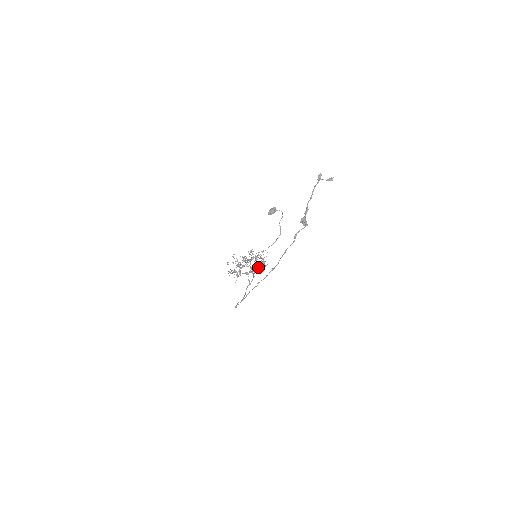
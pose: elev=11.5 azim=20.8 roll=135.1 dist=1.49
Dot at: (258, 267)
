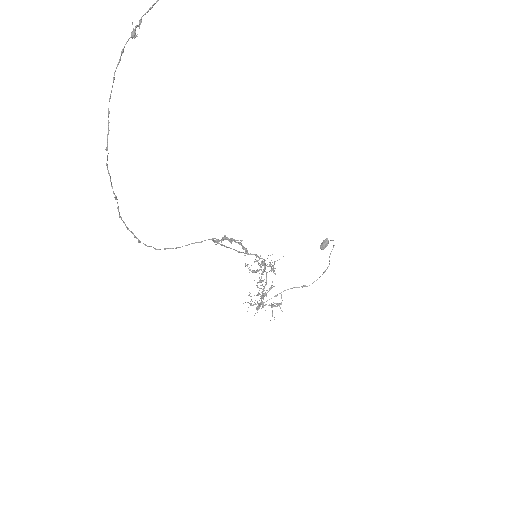
Dot at: (223, 237)
